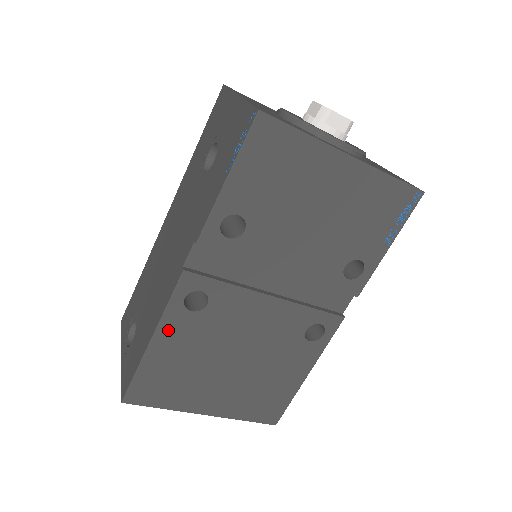
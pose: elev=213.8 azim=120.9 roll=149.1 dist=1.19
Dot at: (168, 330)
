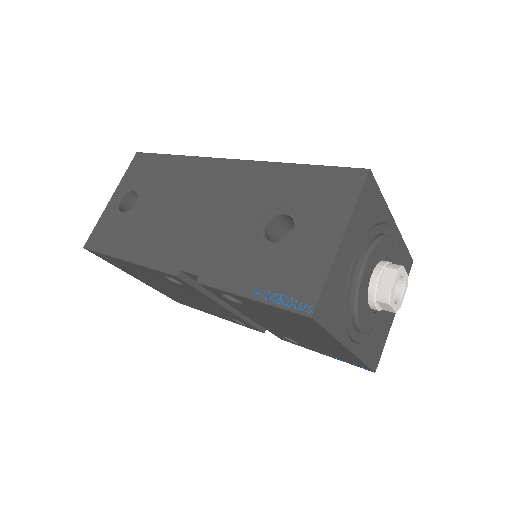
Dot at: (142, 268)
